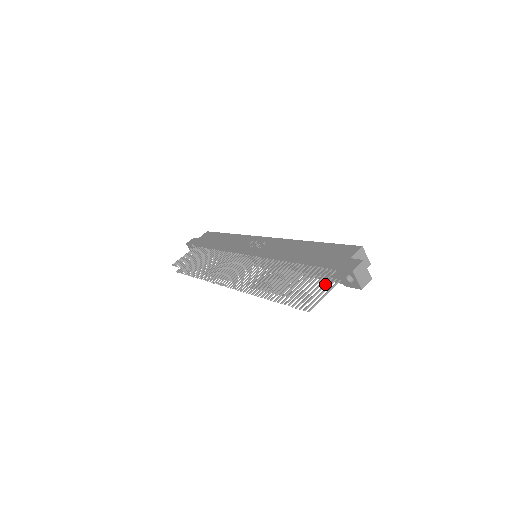
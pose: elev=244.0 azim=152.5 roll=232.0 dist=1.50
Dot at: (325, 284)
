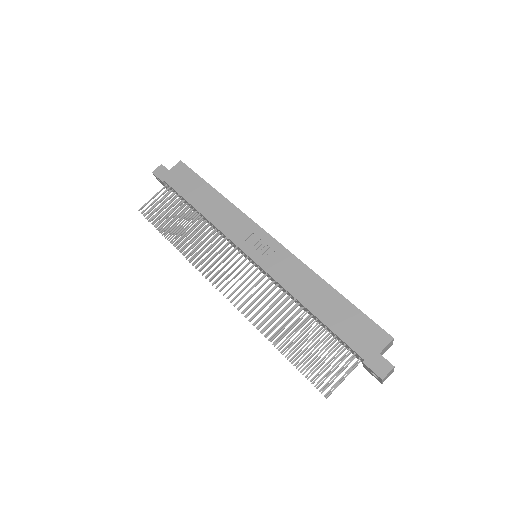
Dot at: occluded
